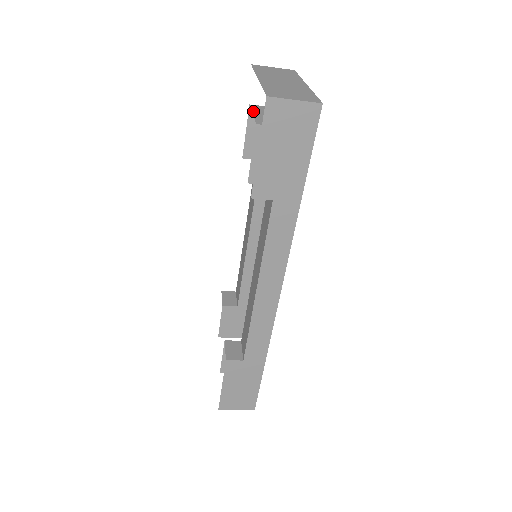
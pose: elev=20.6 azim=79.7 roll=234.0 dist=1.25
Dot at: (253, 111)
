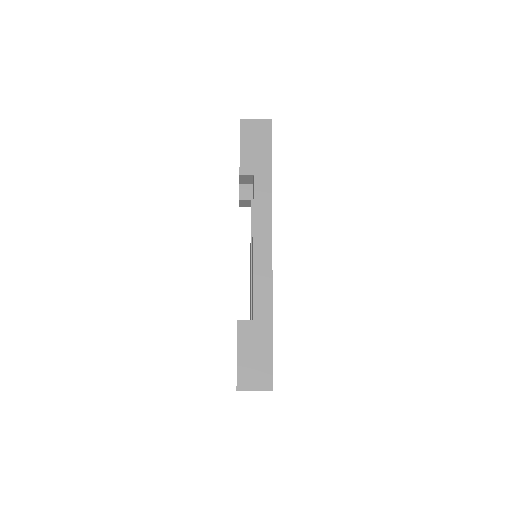
Dot at: occluded
